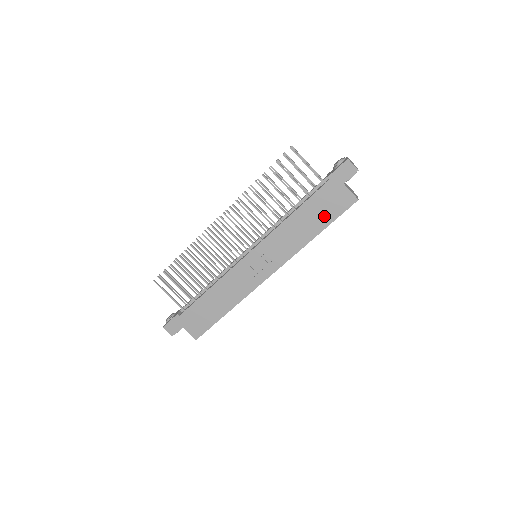
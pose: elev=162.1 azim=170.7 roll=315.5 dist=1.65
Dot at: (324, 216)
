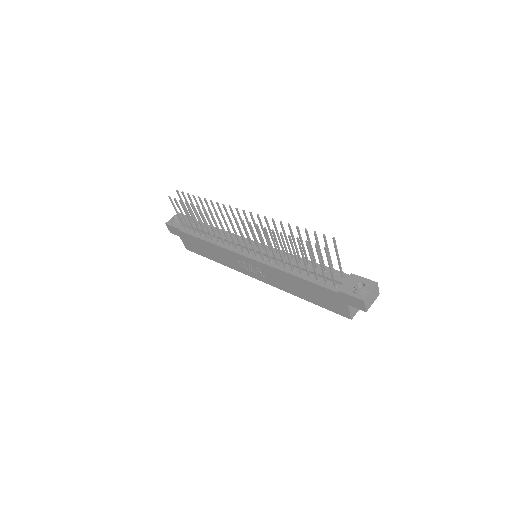
Dot at: (318, 299)
